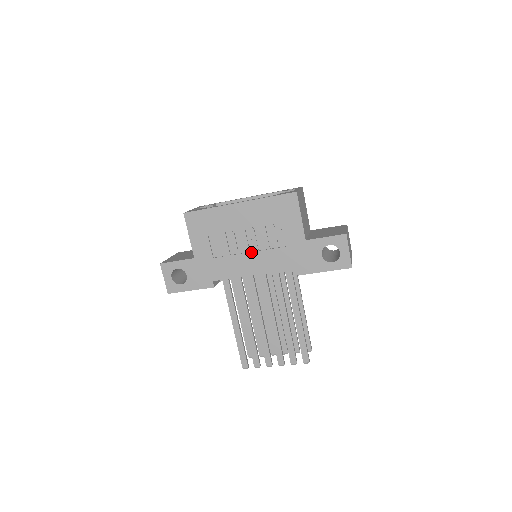
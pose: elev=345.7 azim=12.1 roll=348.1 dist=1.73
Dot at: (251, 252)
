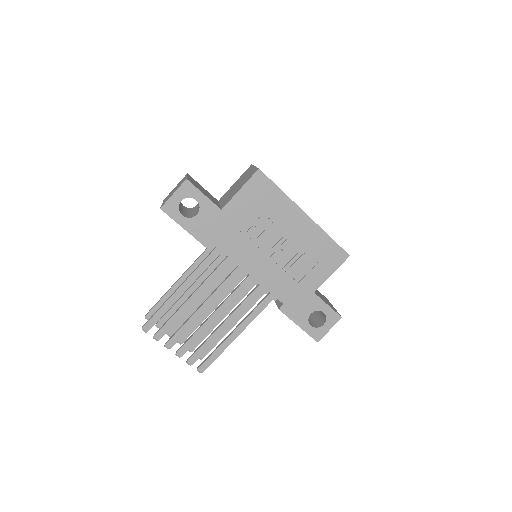
Dot at: (269, 257)
